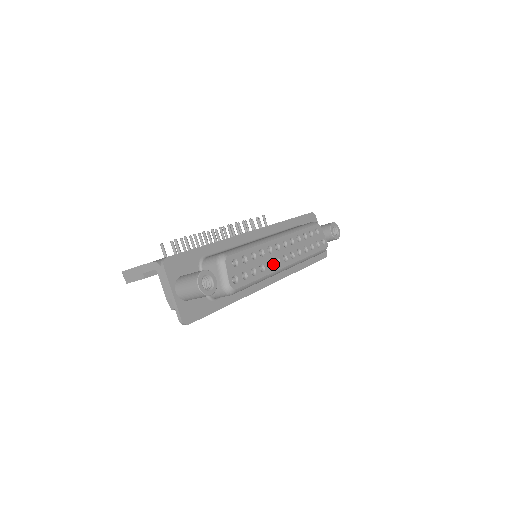
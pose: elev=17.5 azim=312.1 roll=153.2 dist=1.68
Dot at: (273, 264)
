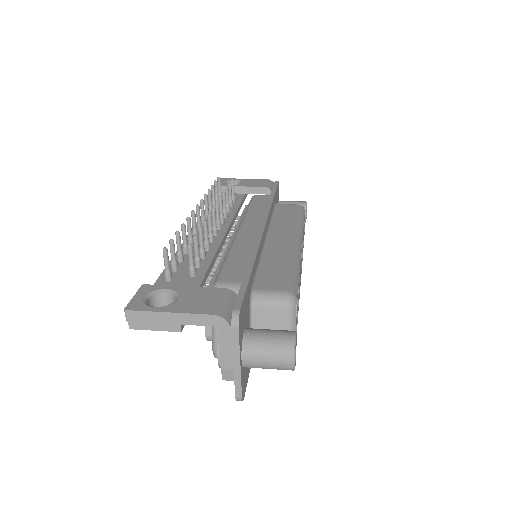
Dot at: occluded
